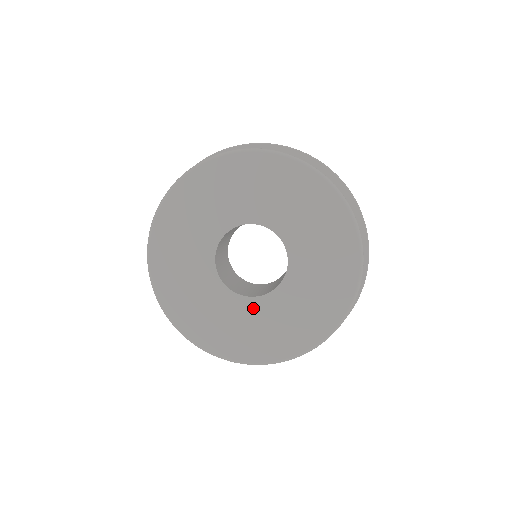
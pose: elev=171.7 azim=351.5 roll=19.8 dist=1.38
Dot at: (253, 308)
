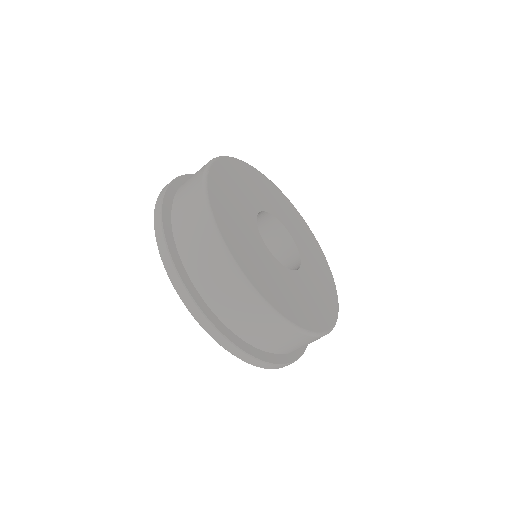
Dot at: (305, 278)
